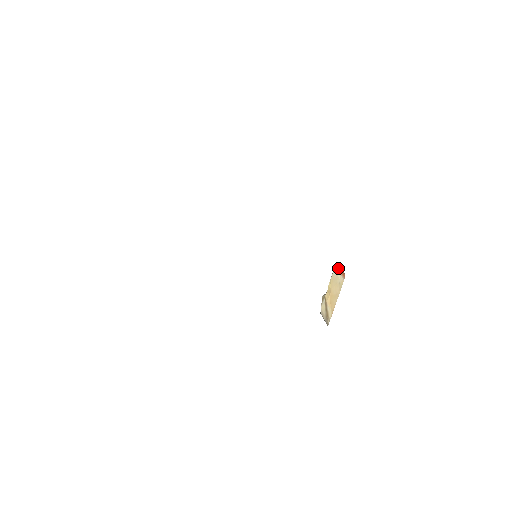
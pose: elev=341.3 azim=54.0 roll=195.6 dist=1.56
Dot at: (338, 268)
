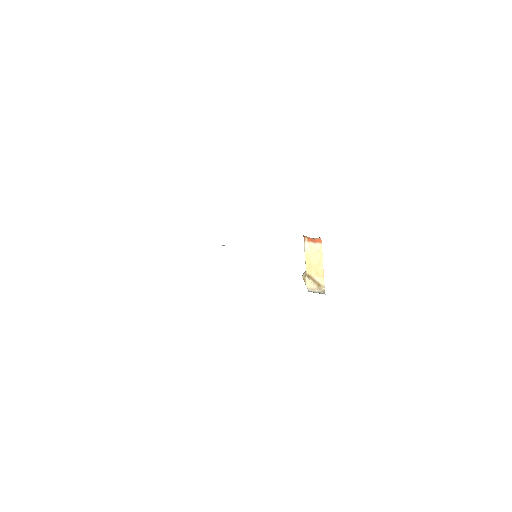
Dot at: (309, 241)
